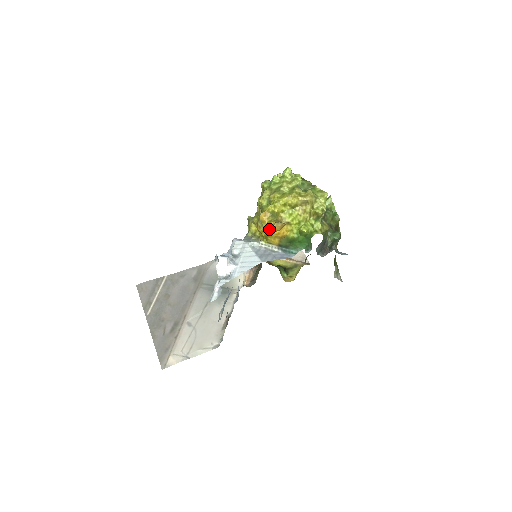
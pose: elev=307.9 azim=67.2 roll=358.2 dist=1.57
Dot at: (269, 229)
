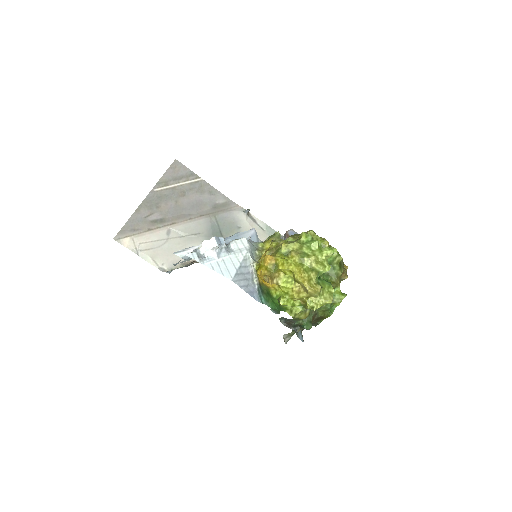
Dot at: (260, 271)
